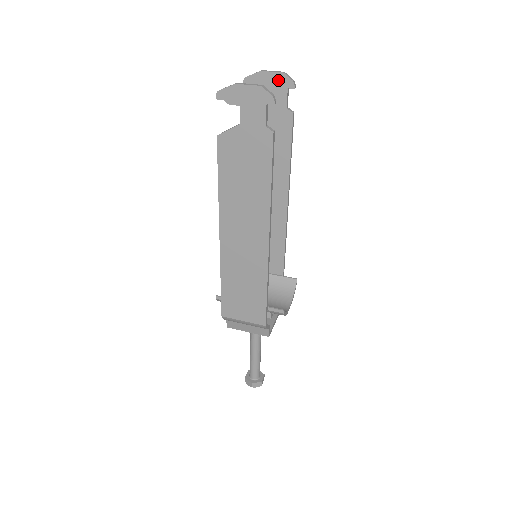
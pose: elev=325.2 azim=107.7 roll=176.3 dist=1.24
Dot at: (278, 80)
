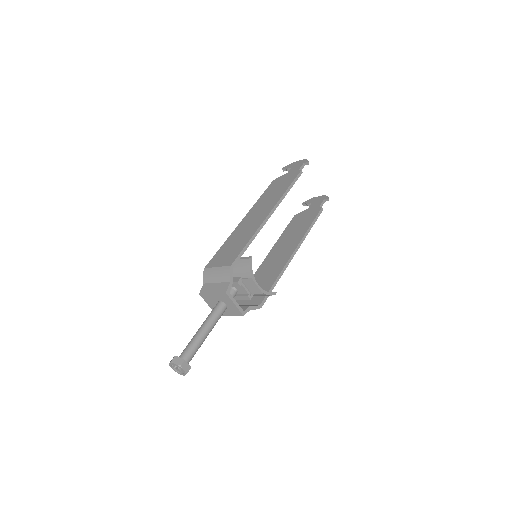
Dot at: (321, 198)
